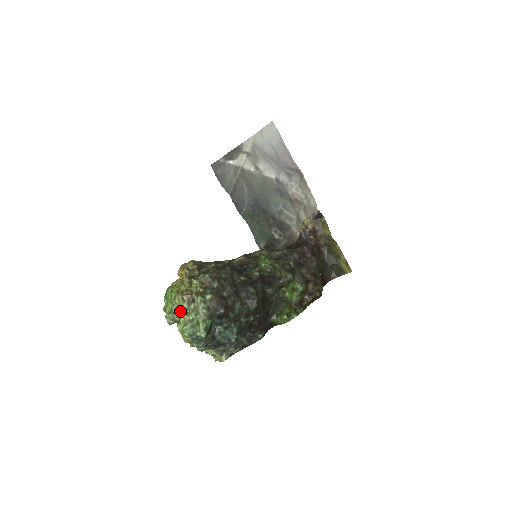
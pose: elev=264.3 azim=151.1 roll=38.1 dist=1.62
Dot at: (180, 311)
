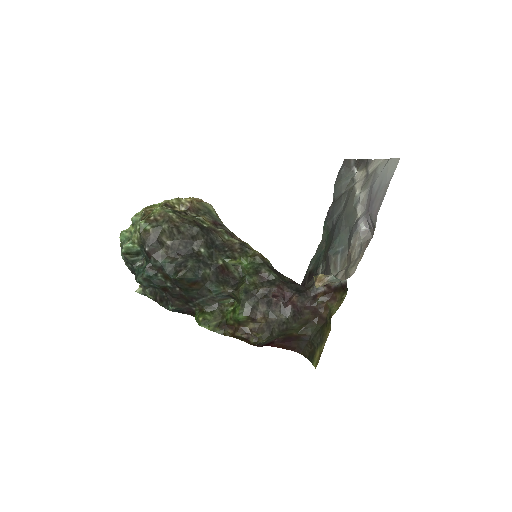
Dot at: (133, 218)
